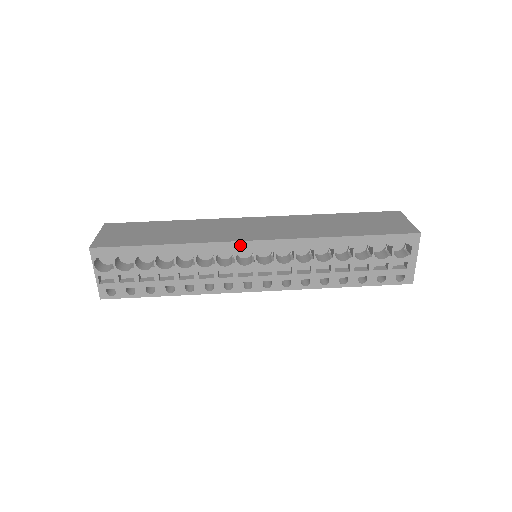
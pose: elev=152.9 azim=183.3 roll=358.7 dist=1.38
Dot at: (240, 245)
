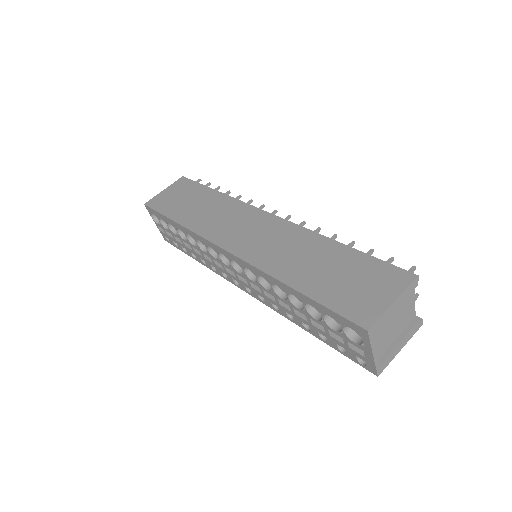
Dot at: (217, 248)
